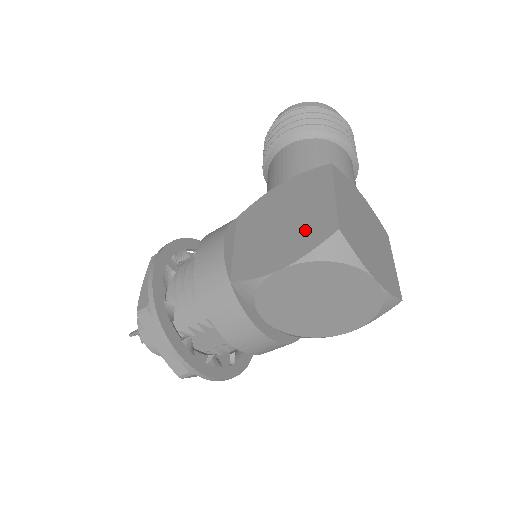
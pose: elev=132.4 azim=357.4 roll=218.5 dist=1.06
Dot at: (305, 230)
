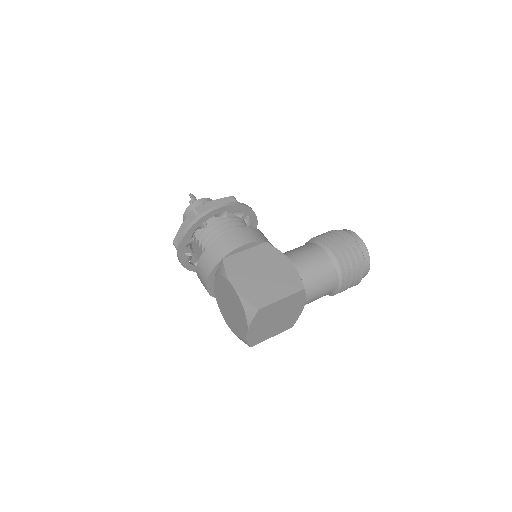
Dot at: (258, 290)
